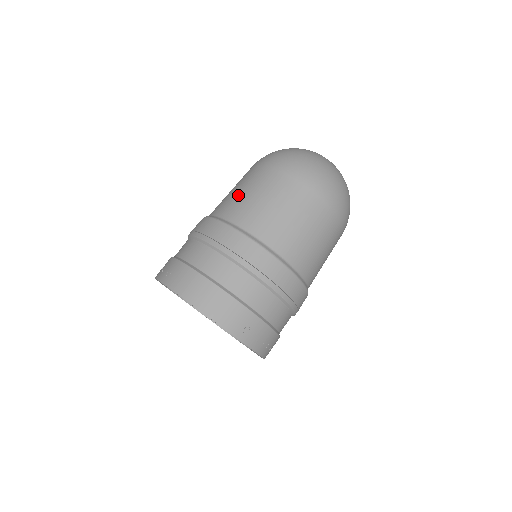
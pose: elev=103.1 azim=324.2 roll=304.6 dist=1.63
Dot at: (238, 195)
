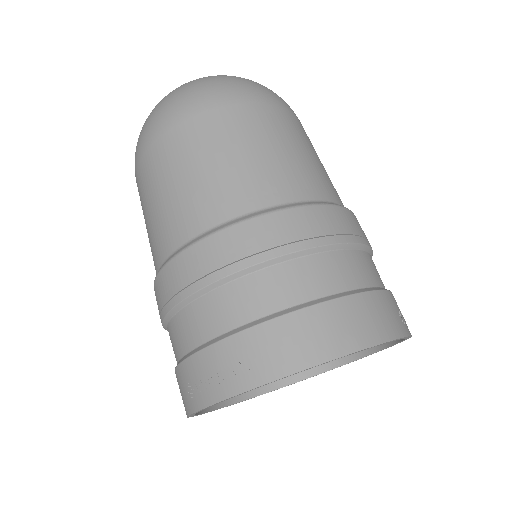
Dot at: (199, 182)
